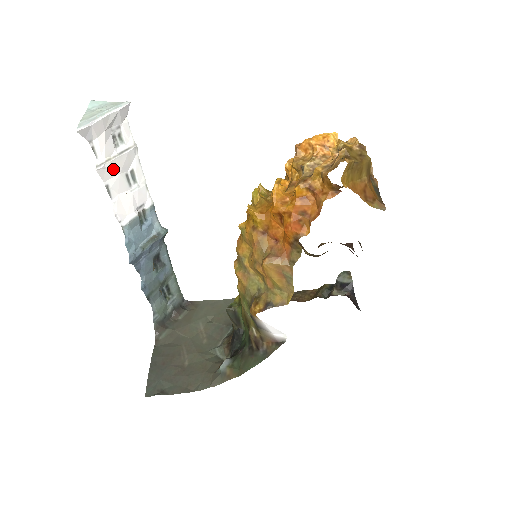
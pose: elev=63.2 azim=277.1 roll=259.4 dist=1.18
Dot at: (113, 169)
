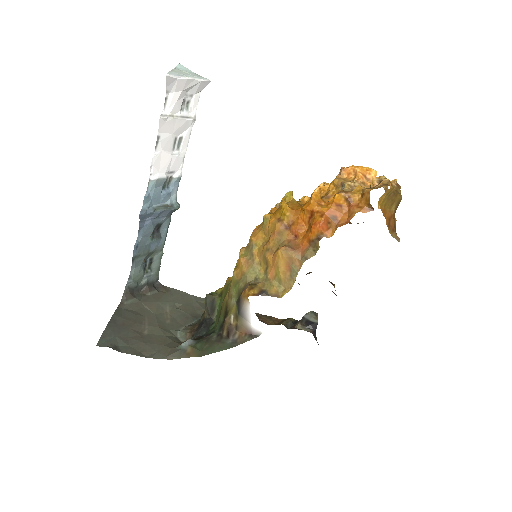
Dot at: (170, 126)
